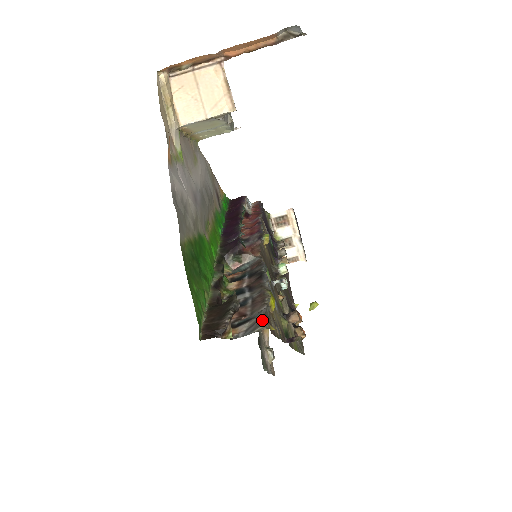
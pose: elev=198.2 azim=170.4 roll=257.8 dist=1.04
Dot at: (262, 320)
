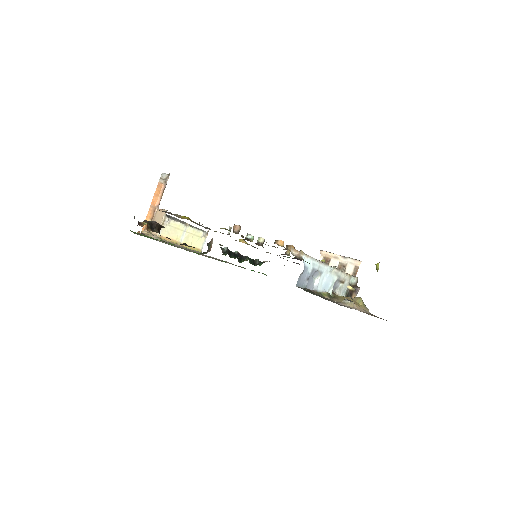
Dot at: occluded
